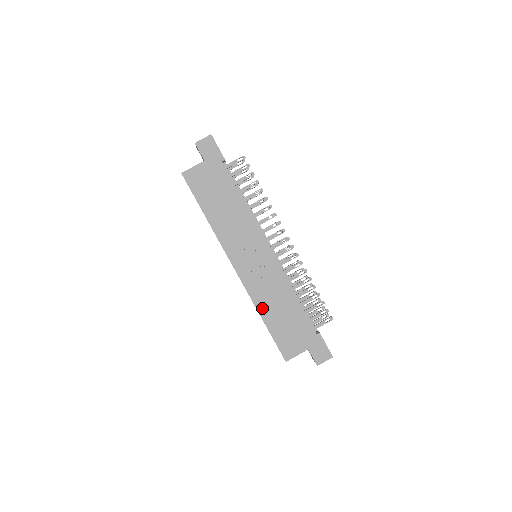
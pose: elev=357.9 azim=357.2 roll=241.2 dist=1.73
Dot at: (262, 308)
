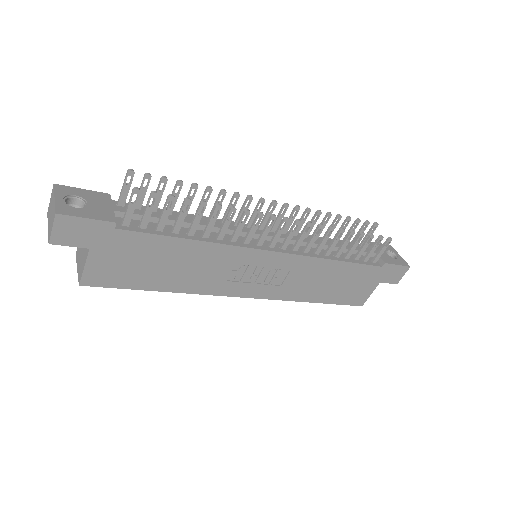
Dot at: (307, 297)
